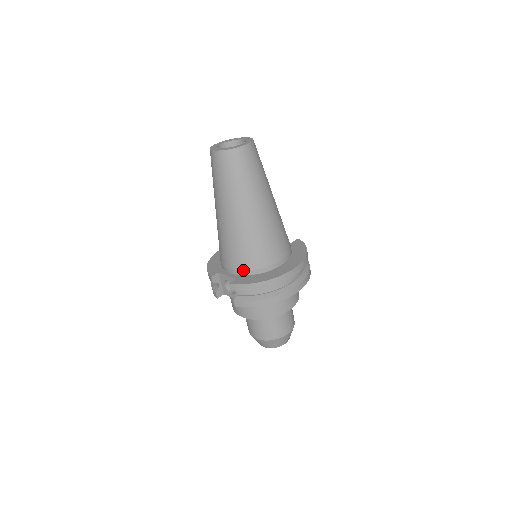
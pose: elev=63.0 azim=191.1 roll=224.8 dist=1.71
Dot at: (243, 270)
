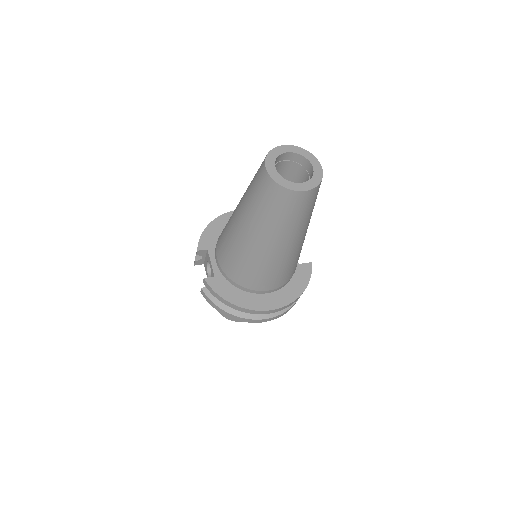
Dot at: (226, 274)
